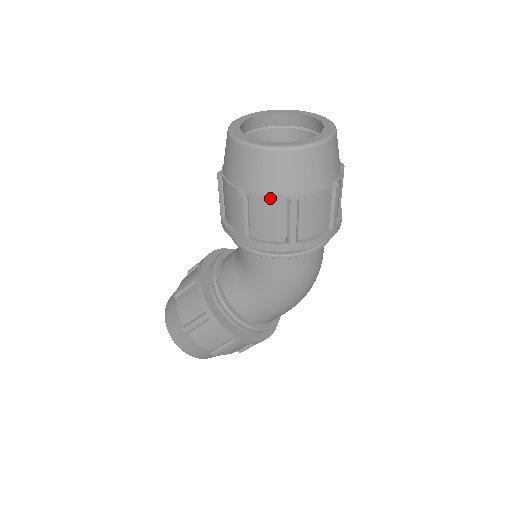
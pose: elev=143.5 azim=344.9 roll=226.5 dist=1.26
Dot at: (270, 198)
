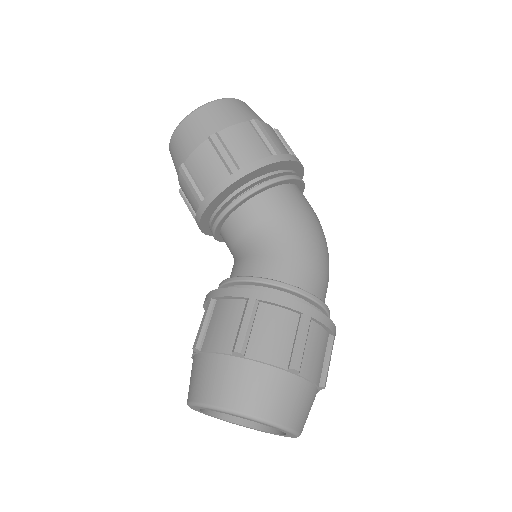
Dot at: (237, 125)
